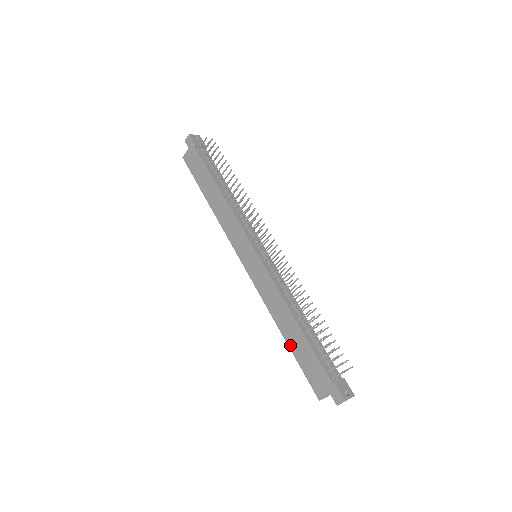
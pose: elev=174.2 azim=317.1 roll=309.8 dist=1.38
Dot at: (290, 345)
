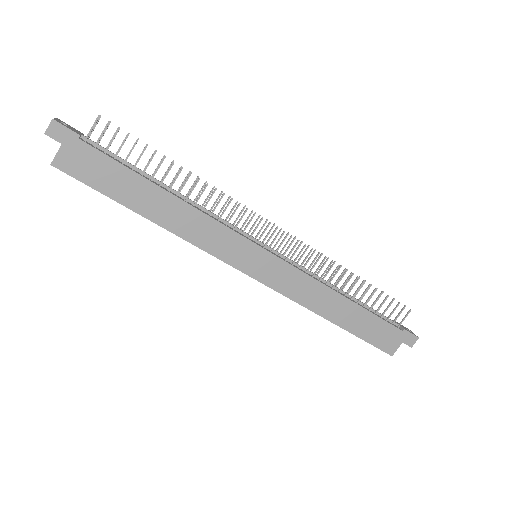
Dot at: (345, 327)
